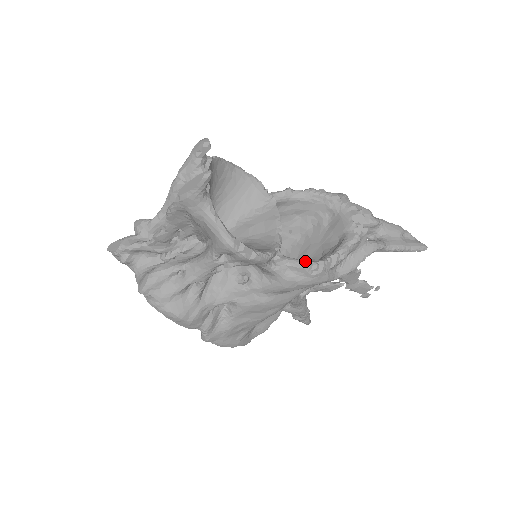
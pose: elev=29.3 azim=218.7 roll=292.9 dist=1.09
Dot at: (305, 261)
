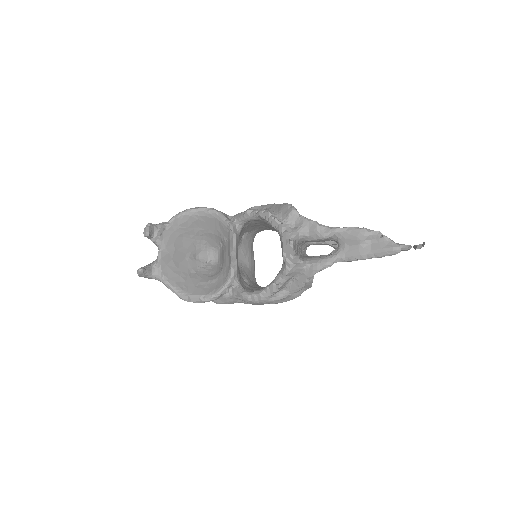
Dot at: (245, 295)
